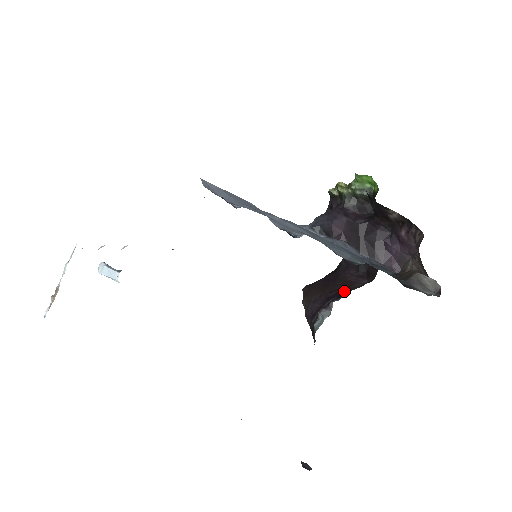
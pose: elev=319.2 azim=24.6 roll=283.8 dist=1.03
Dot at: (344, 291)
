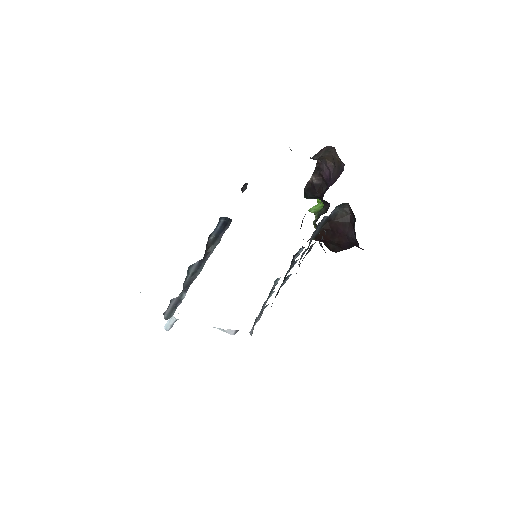
Dot at: occluded
